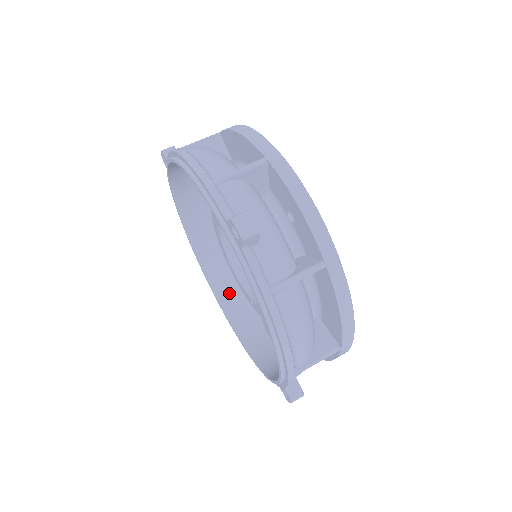
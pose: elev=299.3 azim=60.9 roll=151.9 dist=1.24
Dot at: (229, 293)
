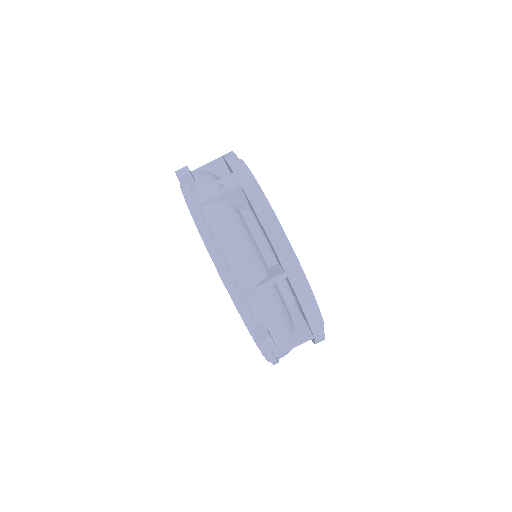
Dot at: occluded
